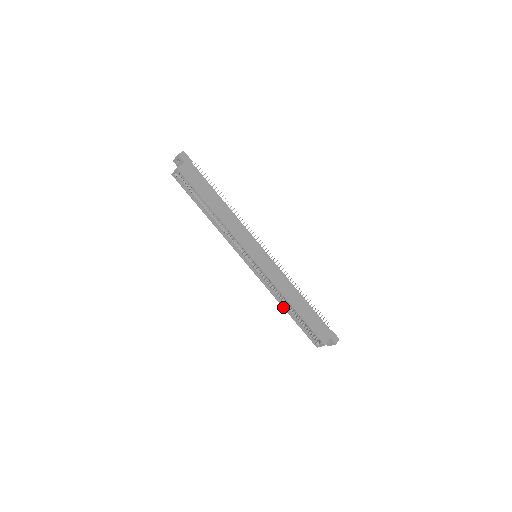
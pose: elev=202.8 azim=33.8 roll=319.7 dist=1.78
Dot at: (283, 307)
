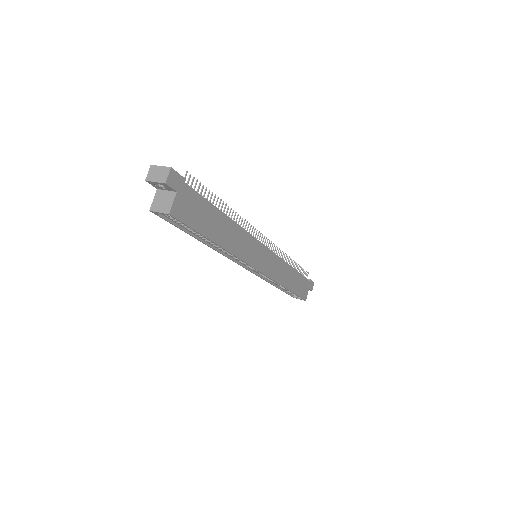
Dot at: (273, 285)
